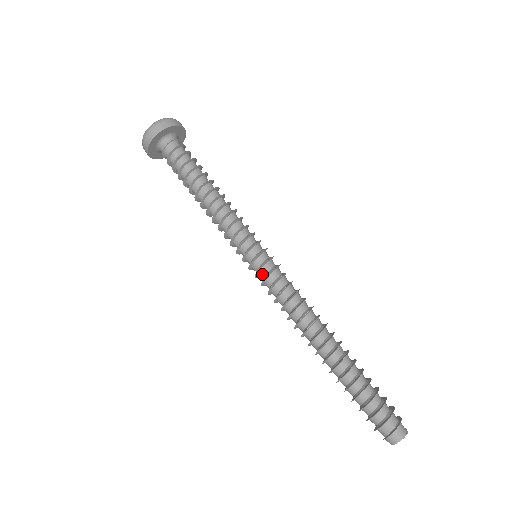
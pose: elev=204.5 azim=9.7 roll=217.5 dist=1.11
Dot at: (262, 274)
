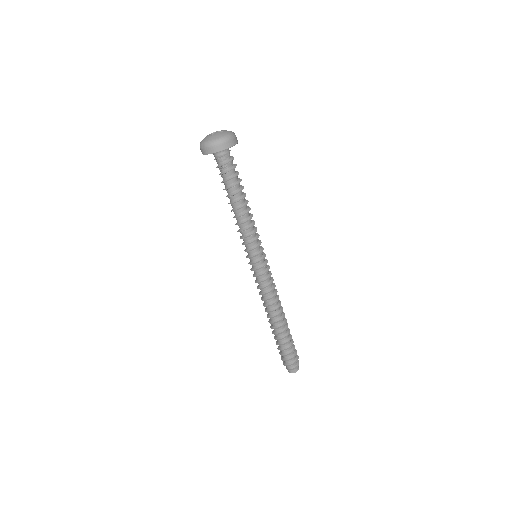
Dot at: (260, 271)
